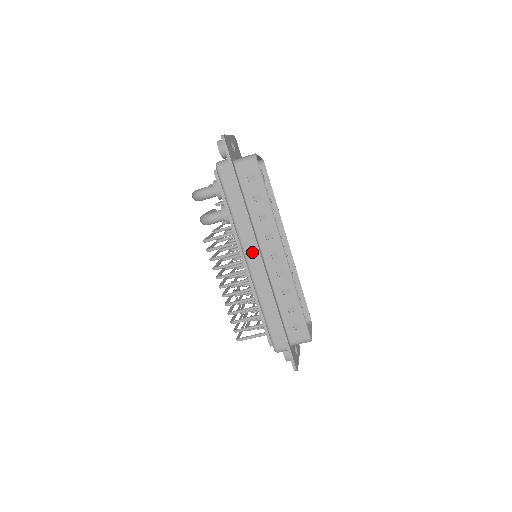
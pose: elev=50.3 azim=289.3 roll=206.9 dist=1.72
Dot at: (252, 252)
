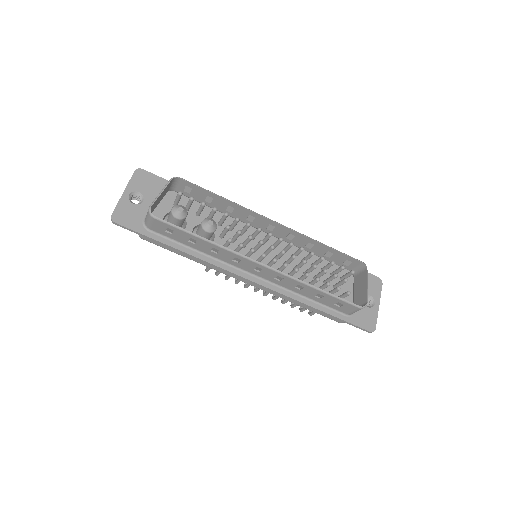
Dot at: occluded
